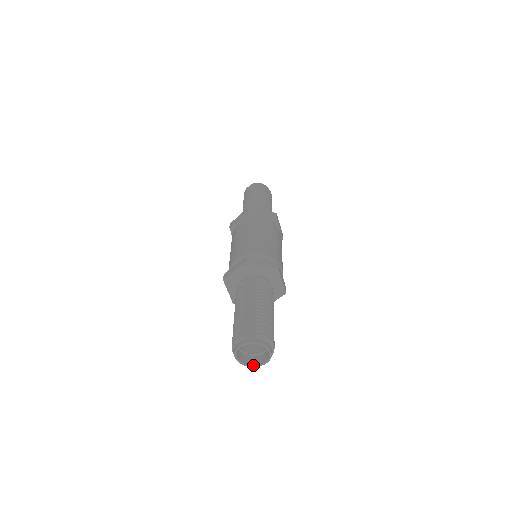
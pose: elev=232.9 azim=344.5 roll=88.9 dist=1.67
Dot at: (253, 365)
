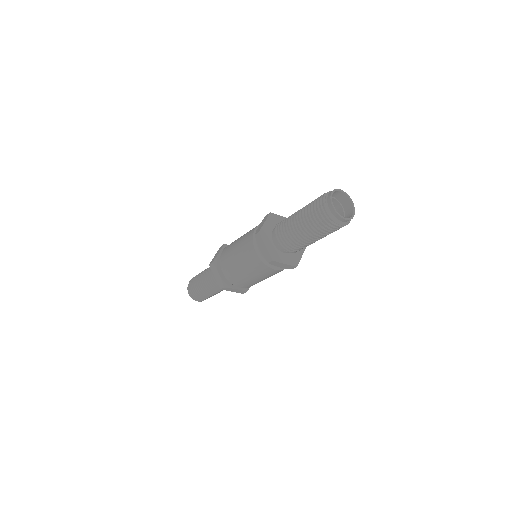
Dot at: (347, 218)
